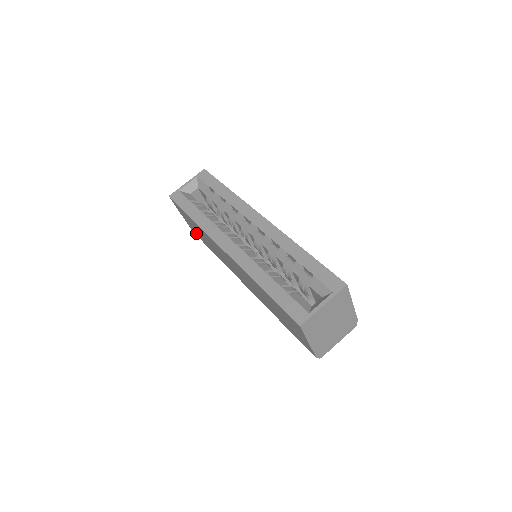
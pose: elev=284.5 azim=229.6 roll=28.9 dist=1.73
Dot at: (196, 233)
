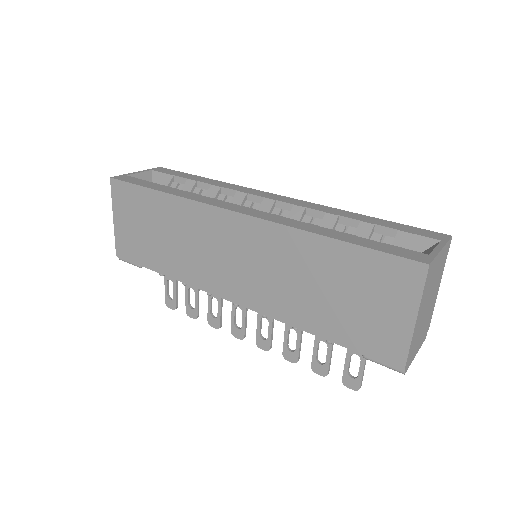
Dot at: (131, 248)
